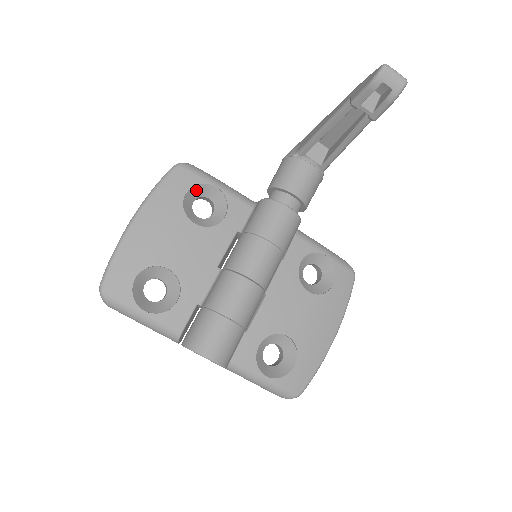
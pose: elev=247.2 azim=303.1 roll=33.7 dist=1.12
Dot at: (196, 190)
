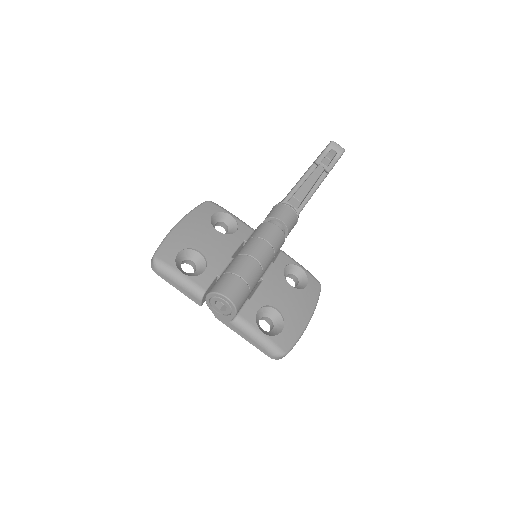
Dot at: (218, 216)
